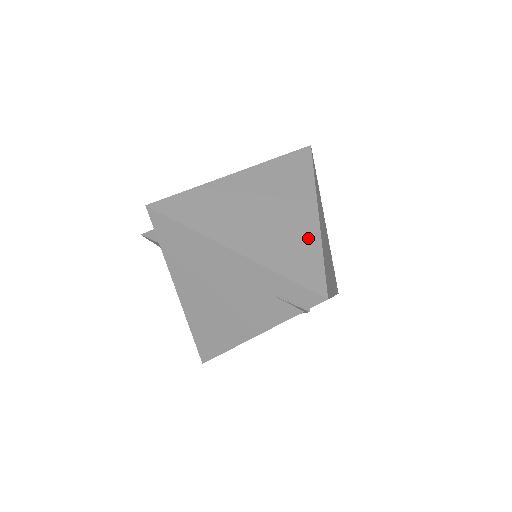
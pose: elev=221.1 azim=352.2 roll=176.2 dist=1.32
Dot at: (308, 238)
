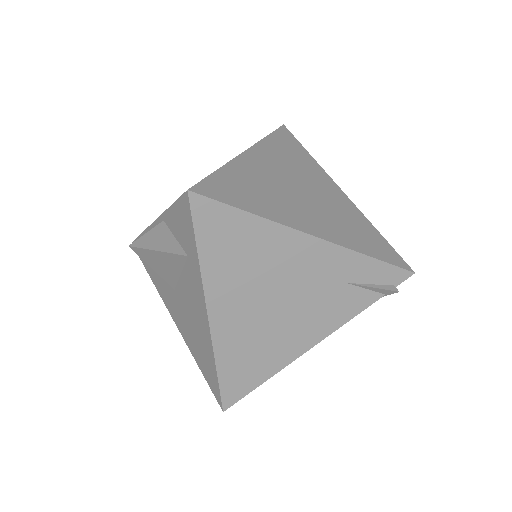
Dot at: (357, 216)
